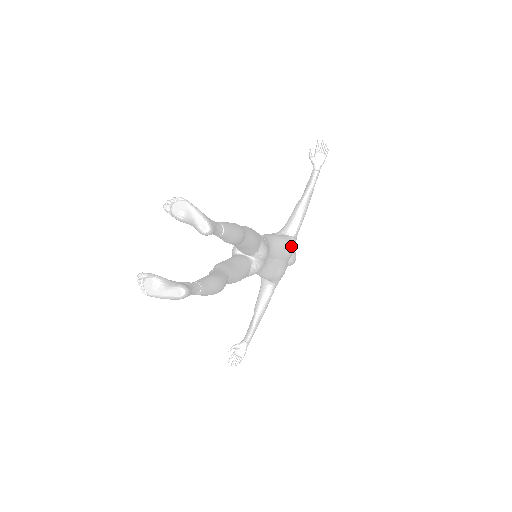
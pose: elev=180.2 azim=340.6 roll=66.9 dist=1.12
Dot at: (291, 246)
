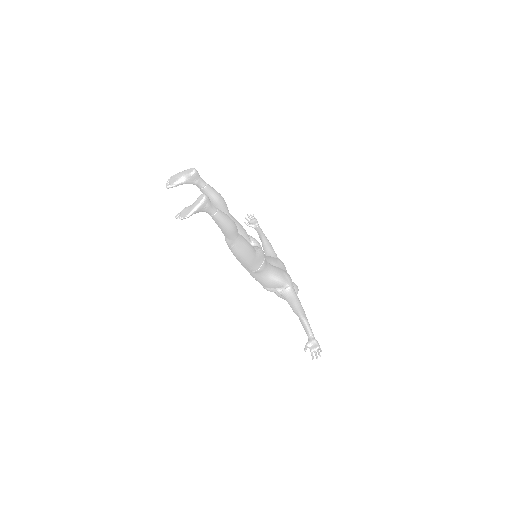
Dot at: (278, 259)
